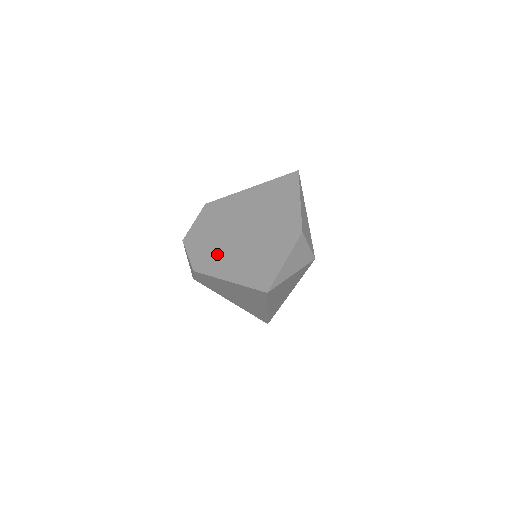
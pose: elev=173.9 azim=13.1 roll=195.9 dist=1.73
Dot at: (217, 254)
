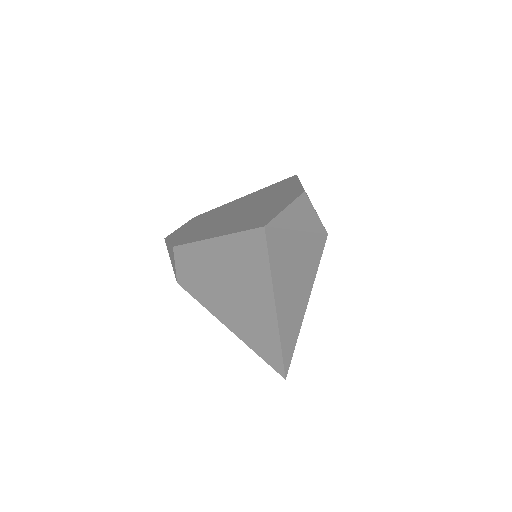
Dot at: (203, 230)
